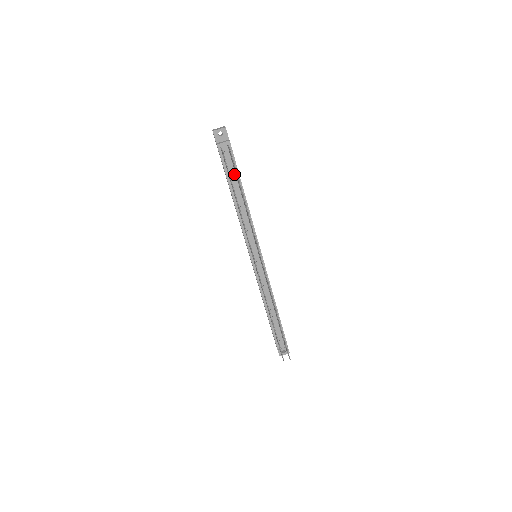
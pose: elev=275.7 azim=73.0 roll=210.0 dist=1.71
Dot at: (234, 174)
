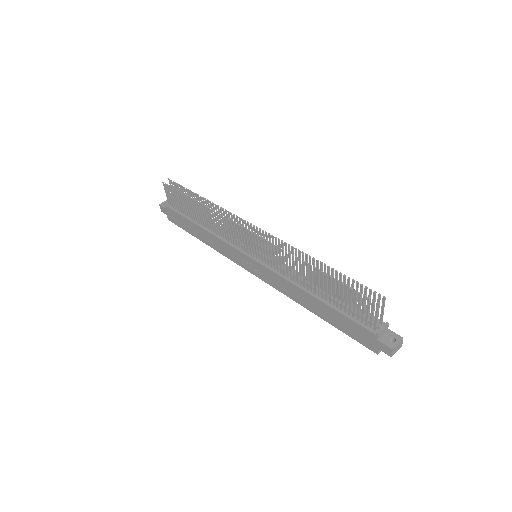
Dot at: occluded
